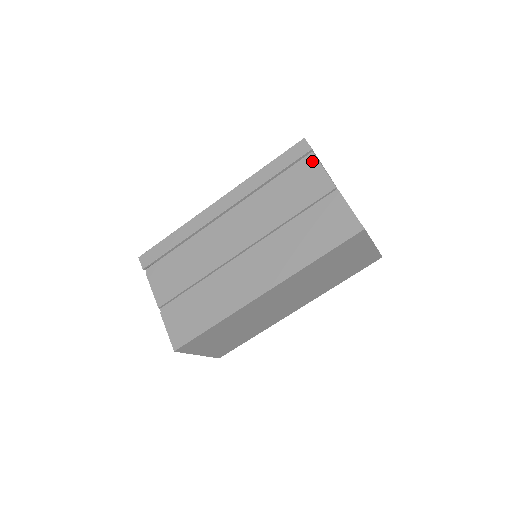
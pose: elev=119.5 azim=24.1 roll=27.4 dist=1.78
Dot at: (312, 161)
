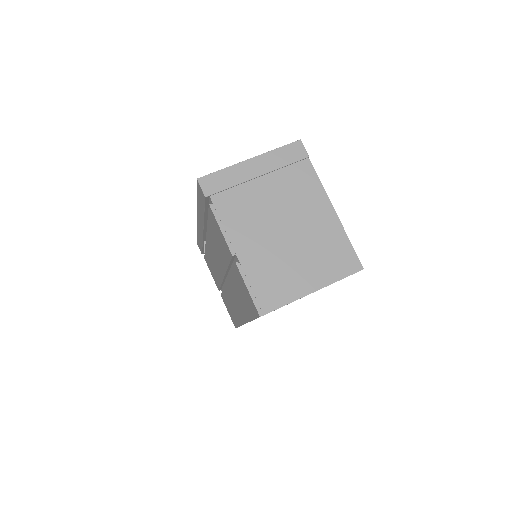
Dot at: (211, 212)
